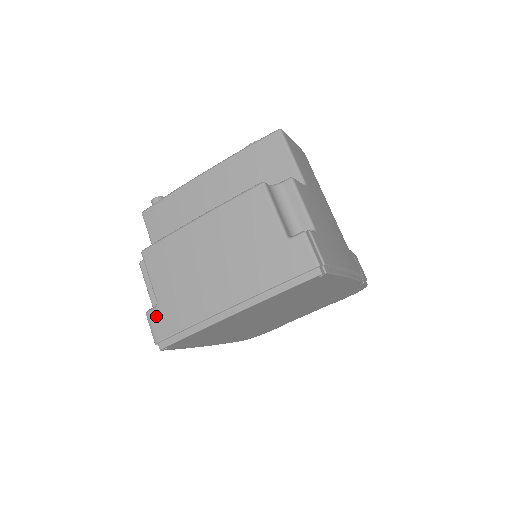
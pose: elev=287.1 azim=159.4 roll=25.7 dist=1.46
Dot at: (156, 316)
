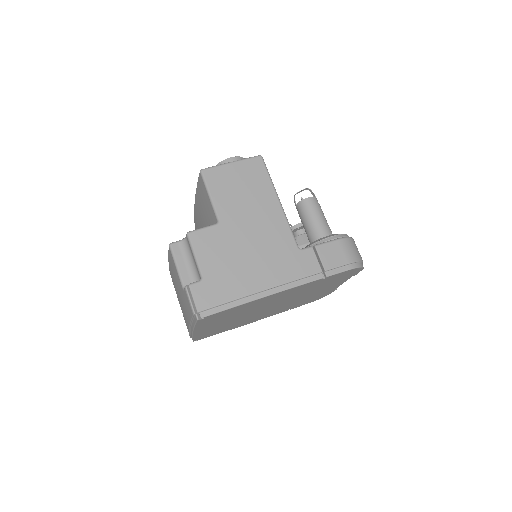
Dot at: occluded
